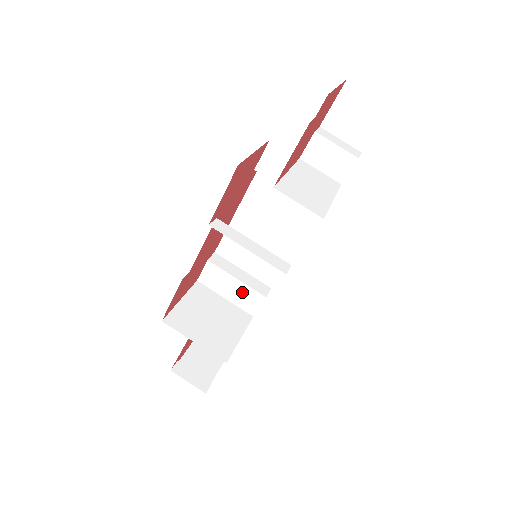
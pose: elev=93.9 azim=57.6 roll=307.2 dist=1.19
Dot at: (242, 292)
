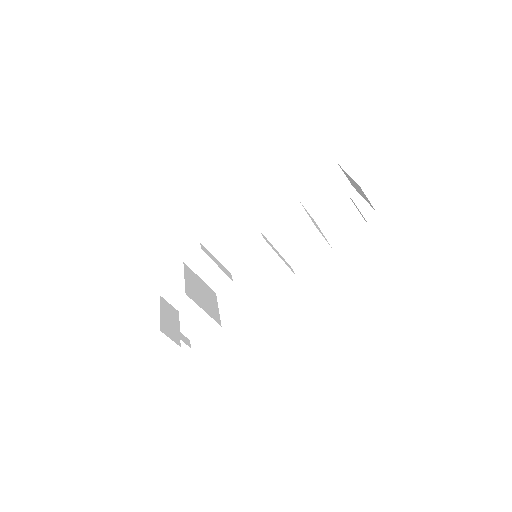
Dot at: (216, 275)
